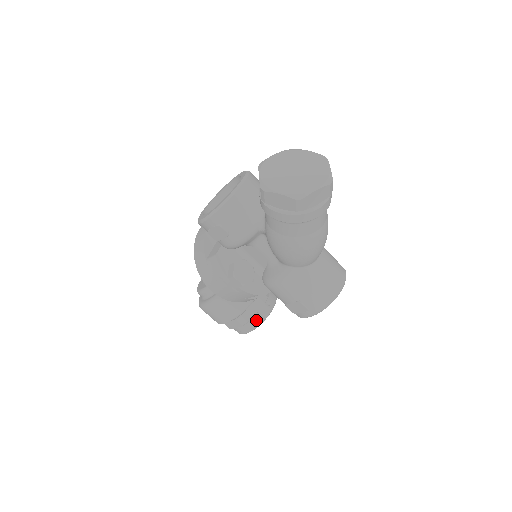
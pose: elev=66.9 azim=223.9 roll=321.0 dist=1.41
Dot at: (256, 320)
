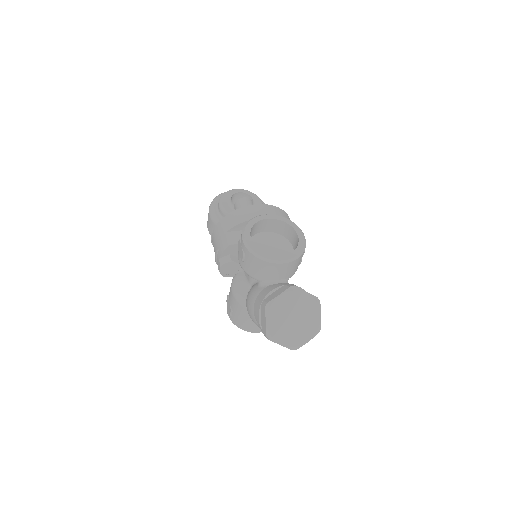
Dot at: occluded
